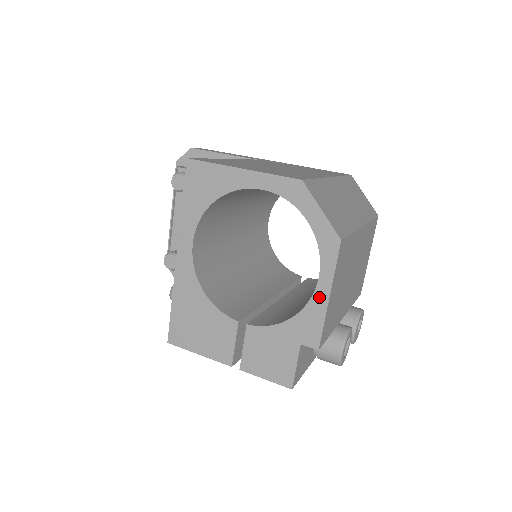
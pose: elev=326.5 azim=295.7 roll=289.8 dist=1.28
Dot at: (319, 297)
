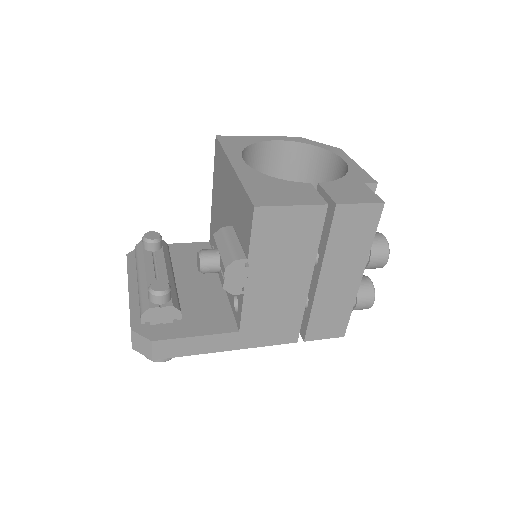
Dot at: (352, 165)
